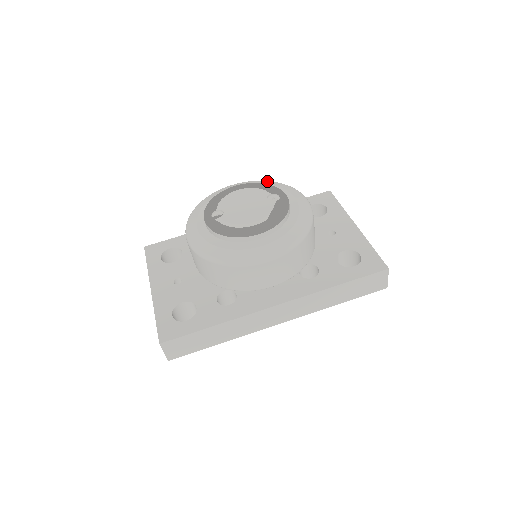
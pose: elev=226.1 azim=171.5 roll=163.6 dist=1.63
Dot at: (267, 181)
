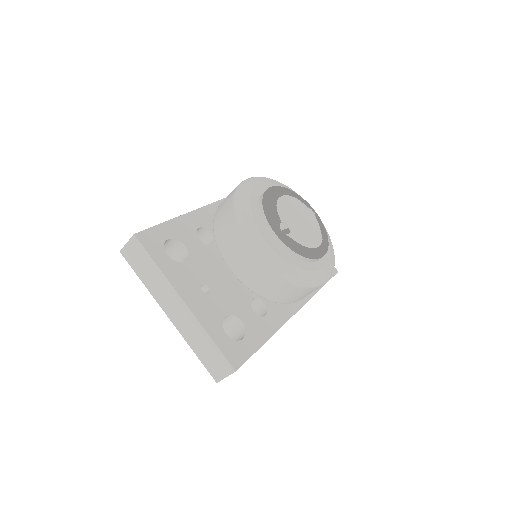
Dot at: occluded
